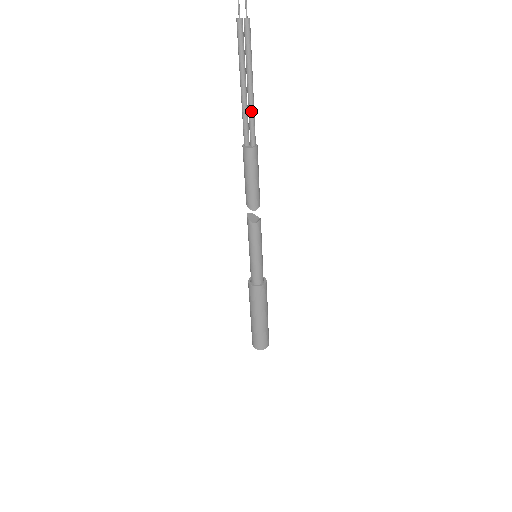
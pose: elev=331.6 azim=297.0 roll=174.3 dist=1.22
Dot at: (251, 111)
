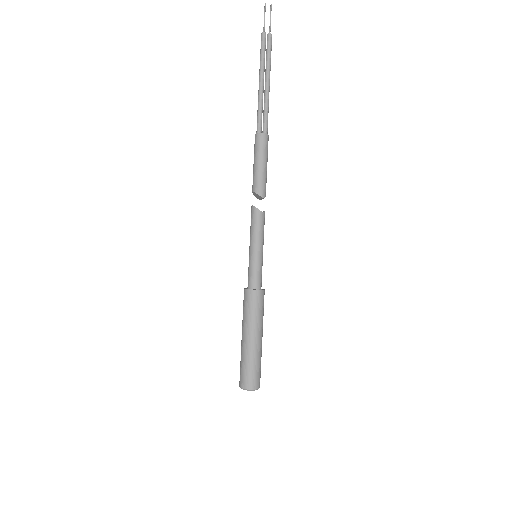
Dot at: (267, 103)
